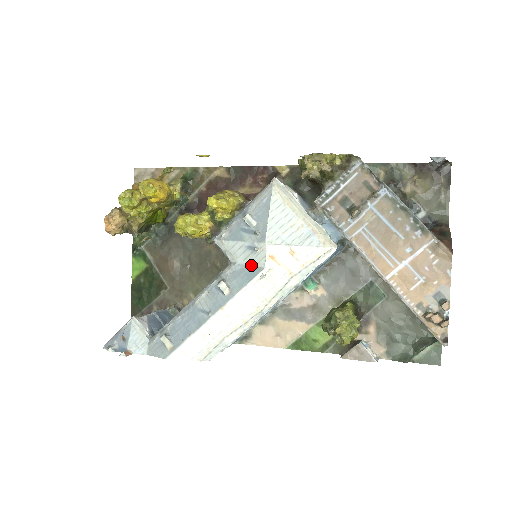
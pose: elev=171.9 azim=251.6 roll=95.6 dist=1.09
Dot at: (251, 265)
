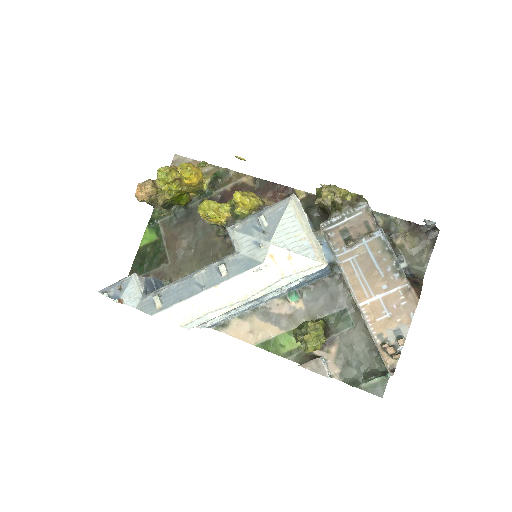
Dot at: (252, 258)
